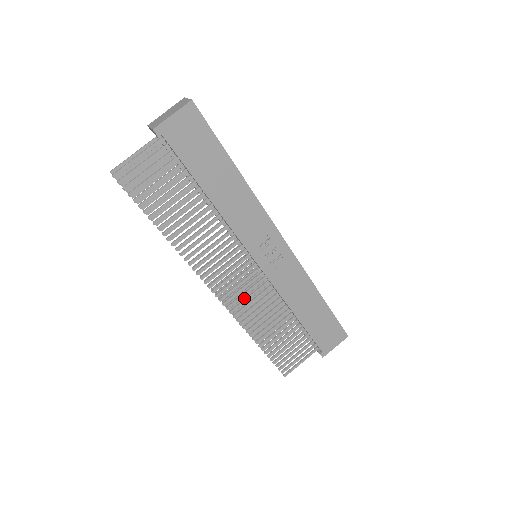
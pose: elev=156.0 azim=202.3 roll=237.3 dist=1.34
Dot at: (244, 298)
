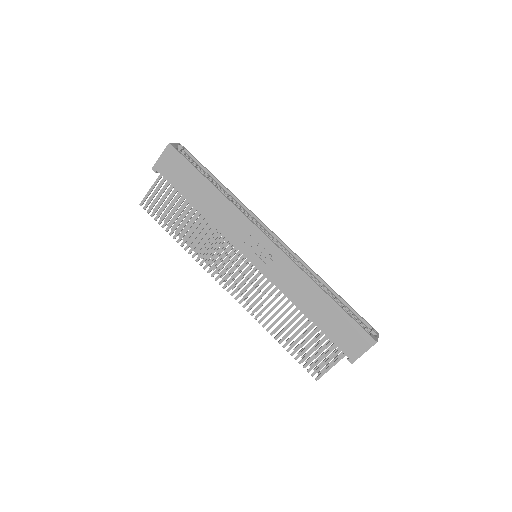
Dot at: occluded
